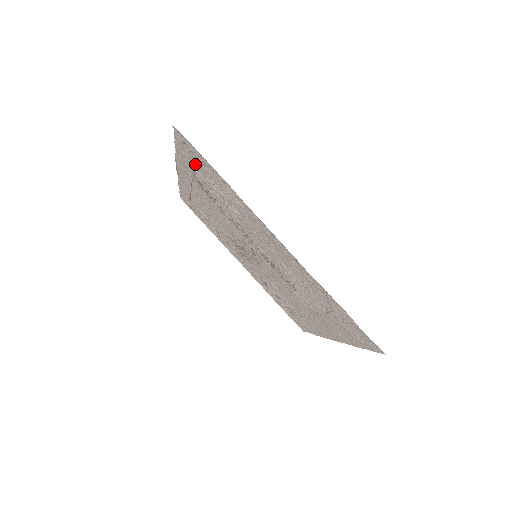
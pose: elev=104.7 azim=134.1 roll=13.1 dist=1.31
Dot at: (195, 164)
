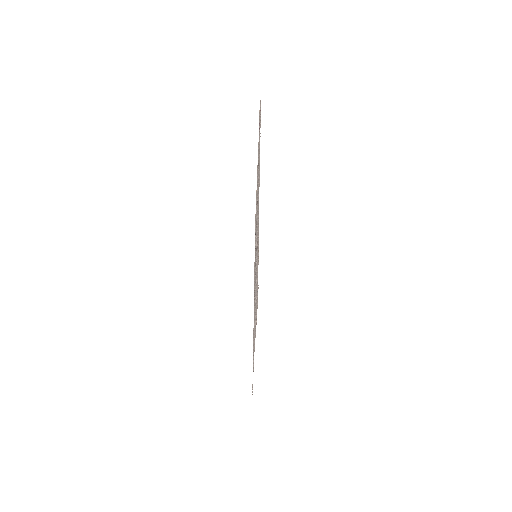
Dot at: occluded
